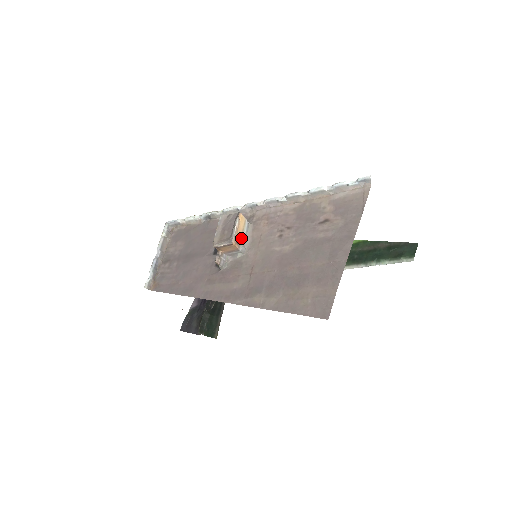
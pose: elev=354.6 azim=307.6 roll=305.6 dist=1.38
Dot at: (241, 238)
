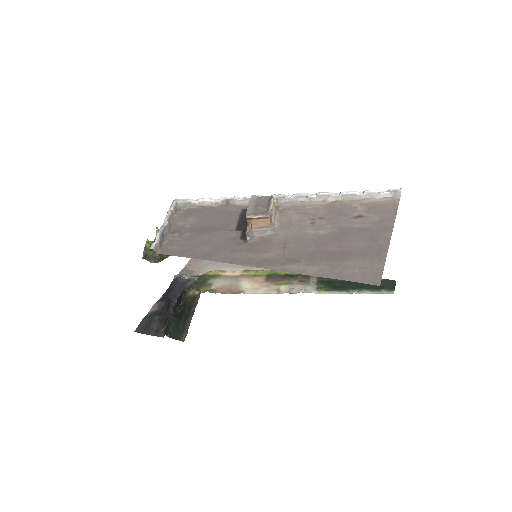
Dot at: (272, 218)
